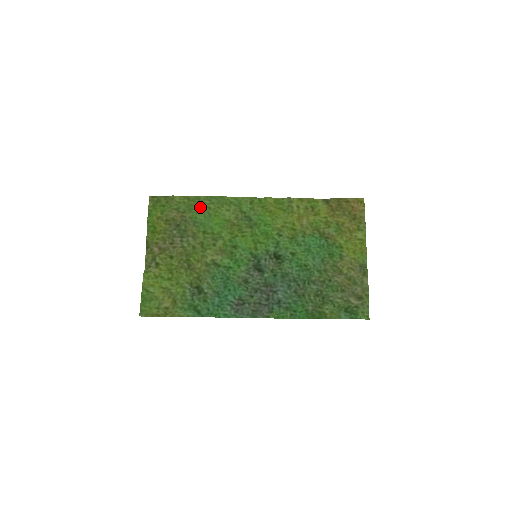
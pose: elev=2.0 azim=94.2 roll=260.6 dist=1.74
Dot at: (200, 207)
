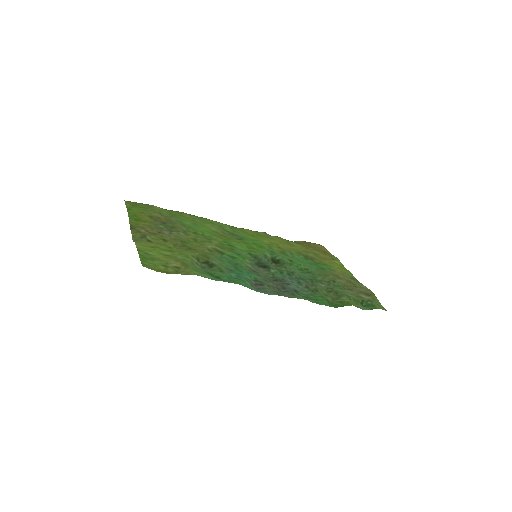
Dot at: (184, 217)
